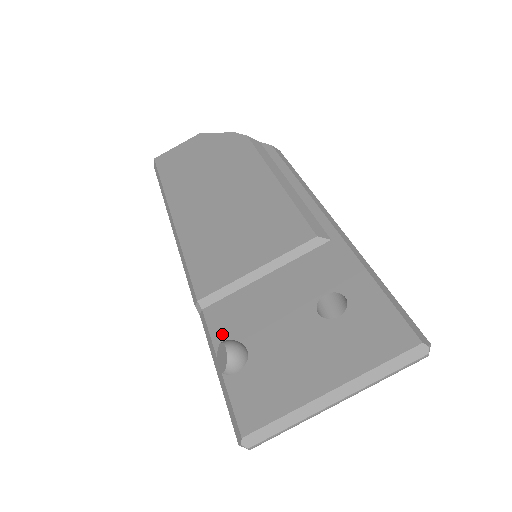
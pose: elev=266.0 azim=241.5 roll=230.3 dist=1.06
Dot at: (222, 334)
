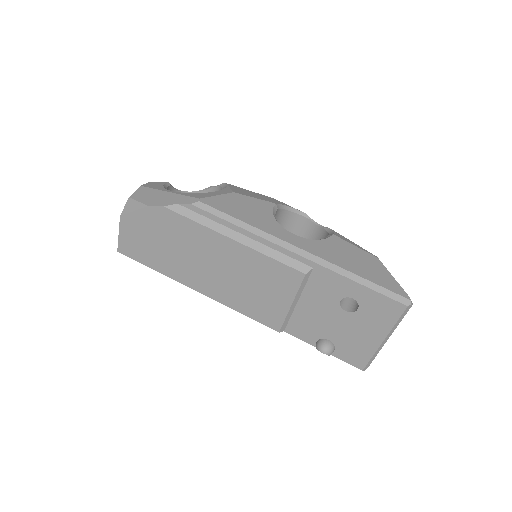
Dot at: (308, 338)
